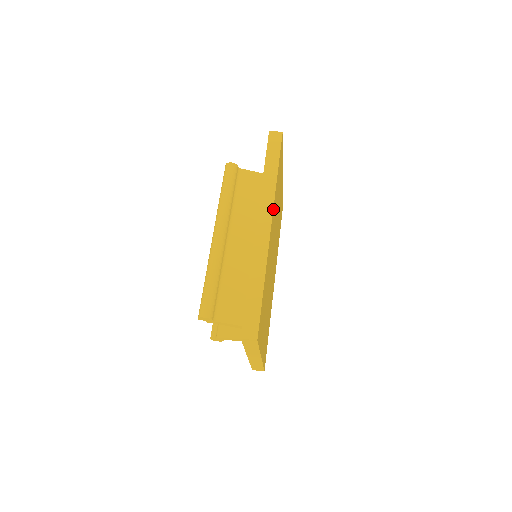
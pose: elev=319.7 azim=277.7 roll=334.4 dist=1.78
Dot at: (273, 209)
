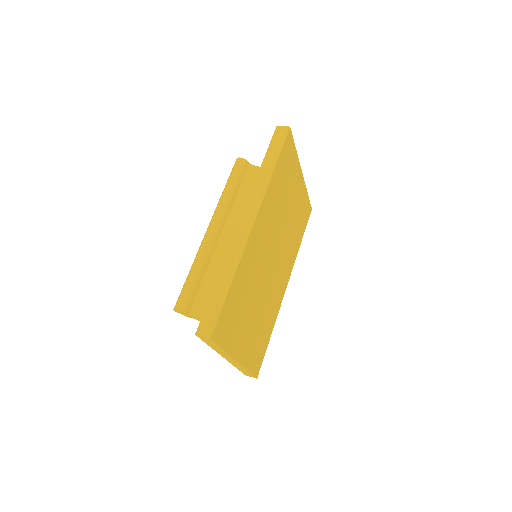
Dot at: (261, 206)
